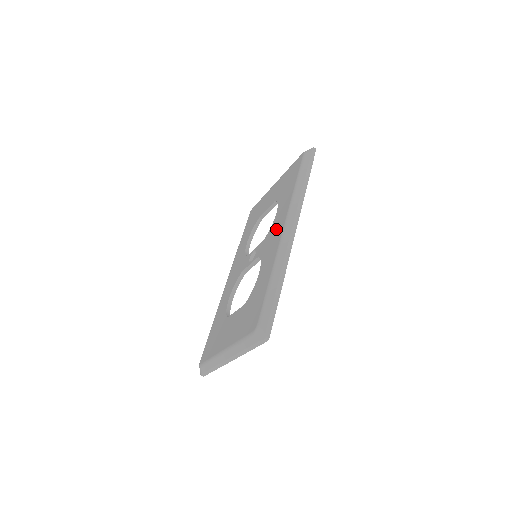
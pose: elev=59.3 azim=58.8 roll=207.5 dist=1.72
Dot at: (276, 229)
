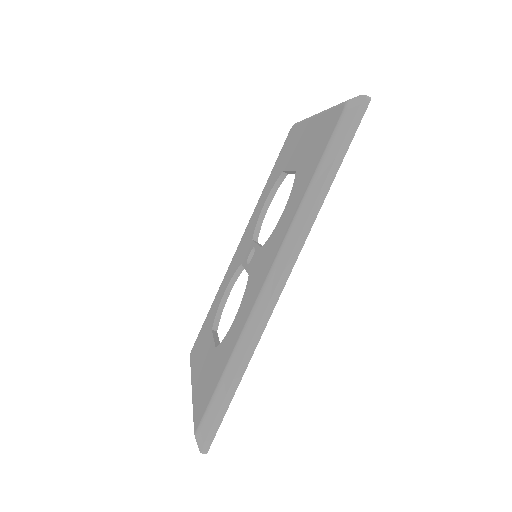
Dot at: (267, 257)
